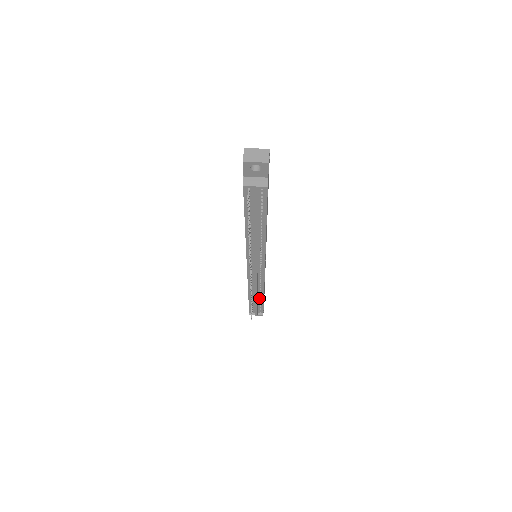
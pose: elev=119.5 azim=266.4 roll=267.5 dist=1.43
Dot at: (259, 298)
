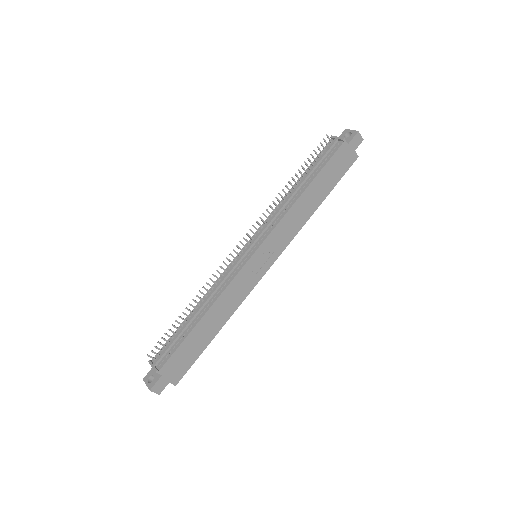
Dot at: (193, 323)
